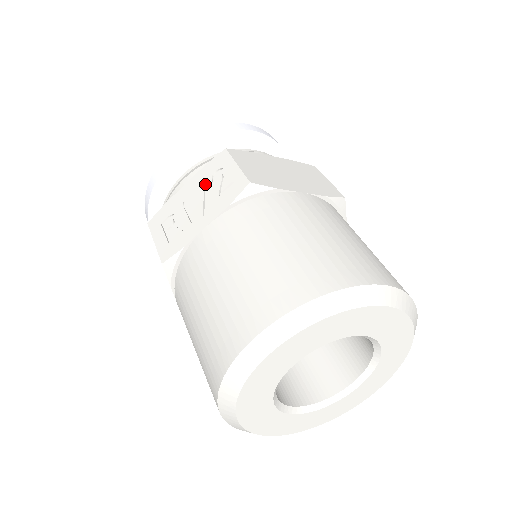
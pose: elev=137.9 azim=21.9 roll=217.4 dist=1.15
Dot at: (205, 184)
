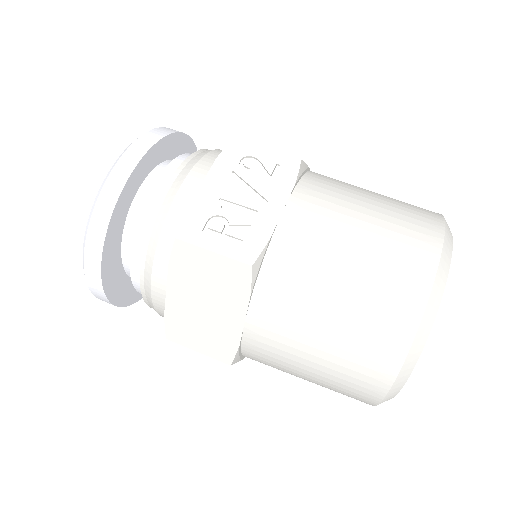
Dot at: (234, 176)
